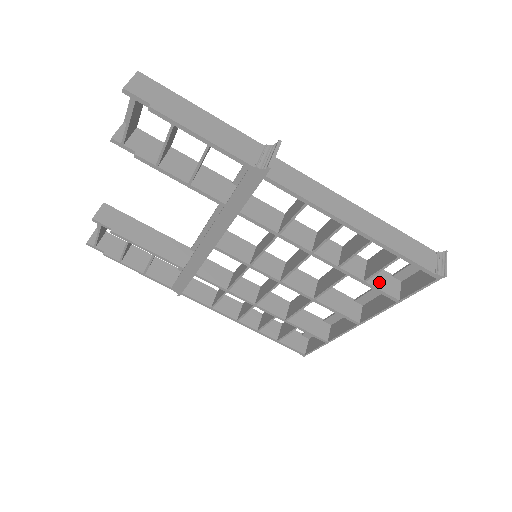
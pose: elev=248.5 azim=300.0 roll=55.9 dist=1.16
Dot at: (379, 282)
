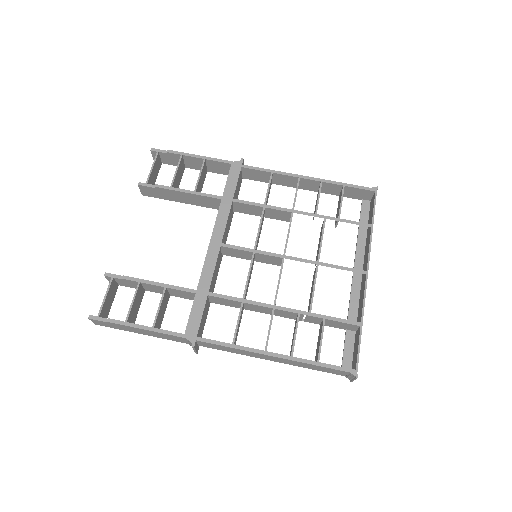
Dot at: occluded
